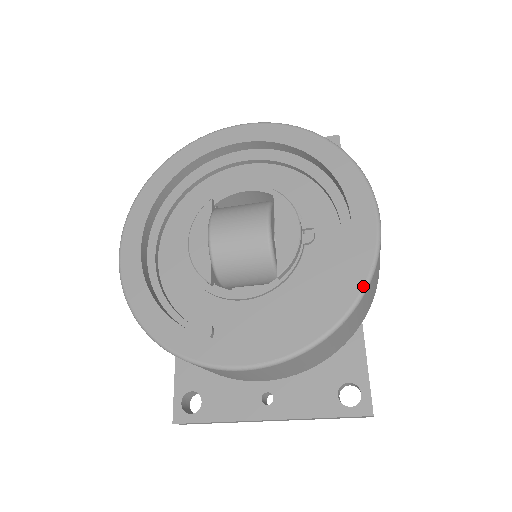
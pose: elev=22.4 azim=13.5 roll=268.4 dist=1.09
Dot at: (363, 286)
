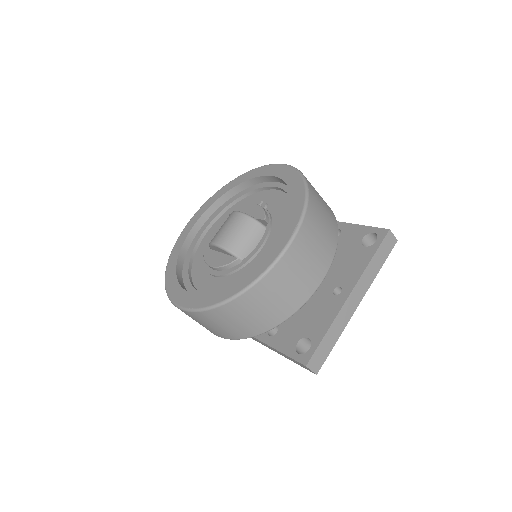
Dot at: (300, 175)
